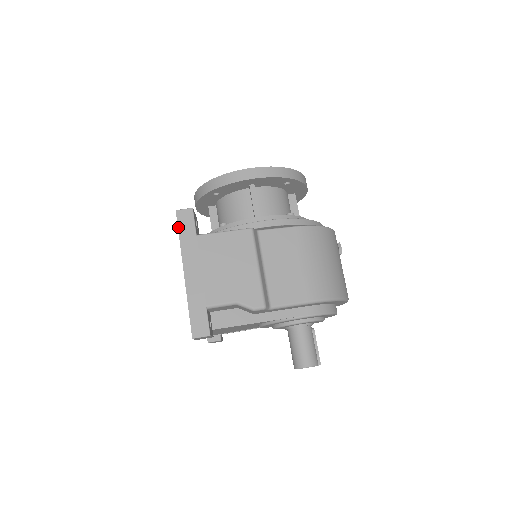
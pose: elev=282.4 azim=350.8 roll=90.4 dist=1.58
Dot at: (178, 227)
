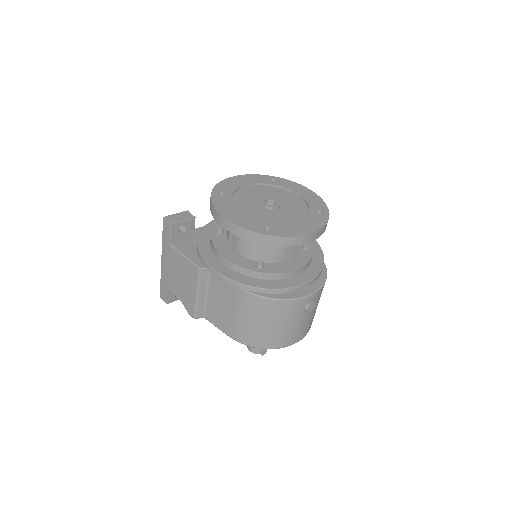
Dot at: (163, 230)
